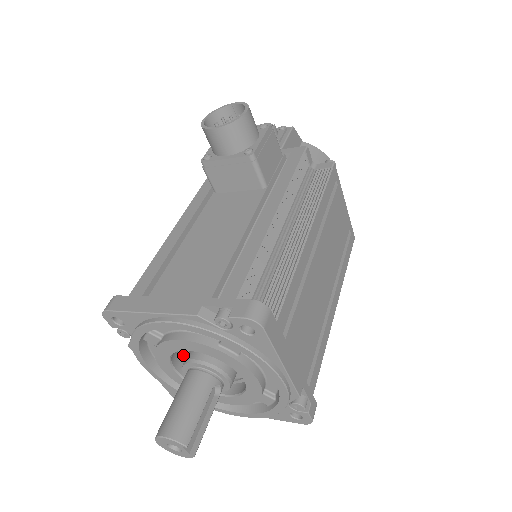
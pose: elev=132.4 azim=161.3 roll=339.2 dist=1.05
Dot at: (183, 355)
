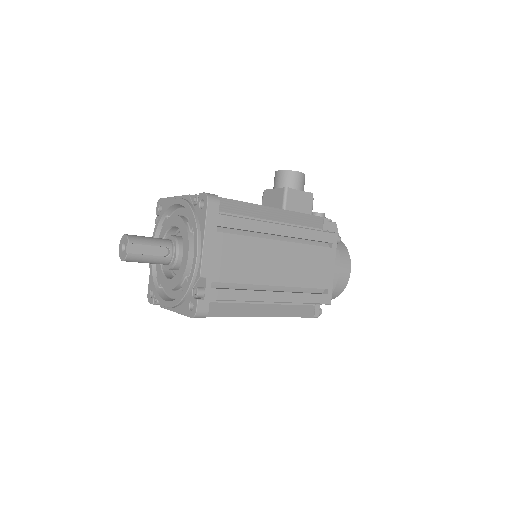
Dot at: occluded
